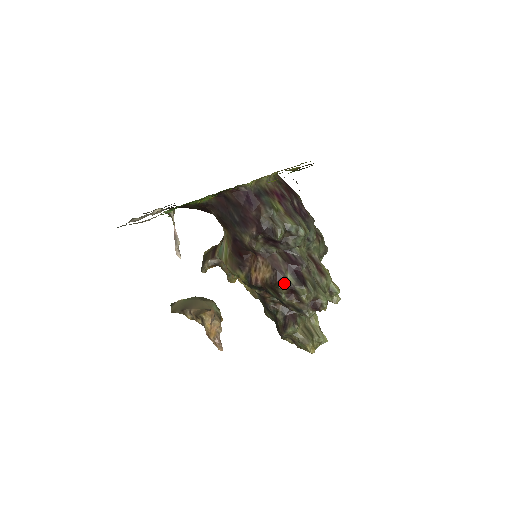
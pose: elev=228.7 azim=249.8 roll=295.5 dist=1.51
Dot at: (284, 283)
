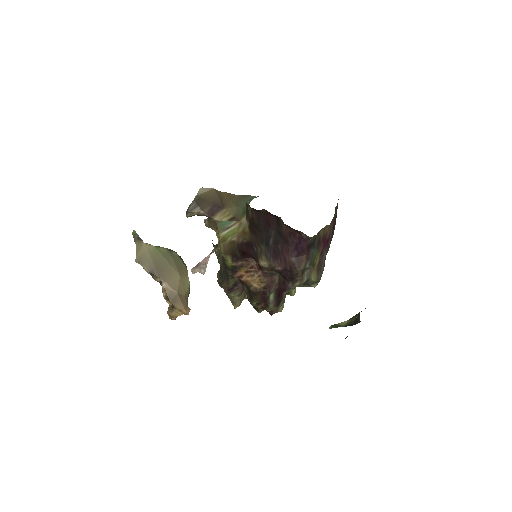
Dot at: (264, 299)
